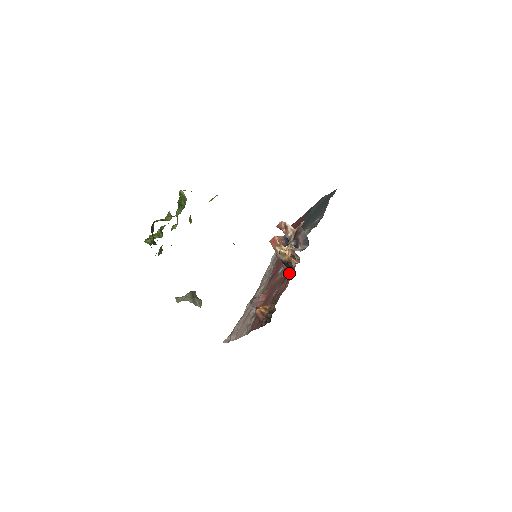
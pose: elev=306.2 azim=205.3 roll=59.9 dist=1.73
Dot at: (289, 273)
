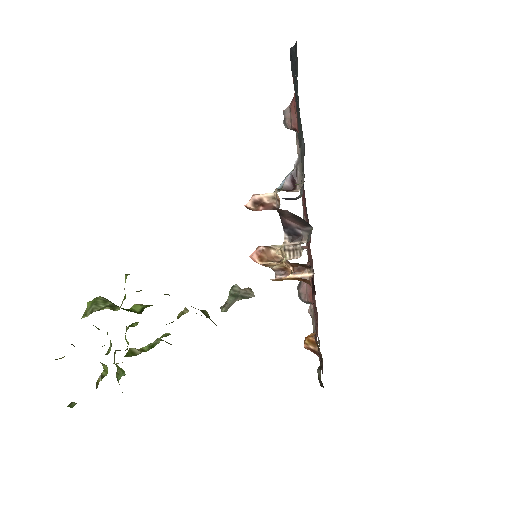
Dot at: (312, 281)
